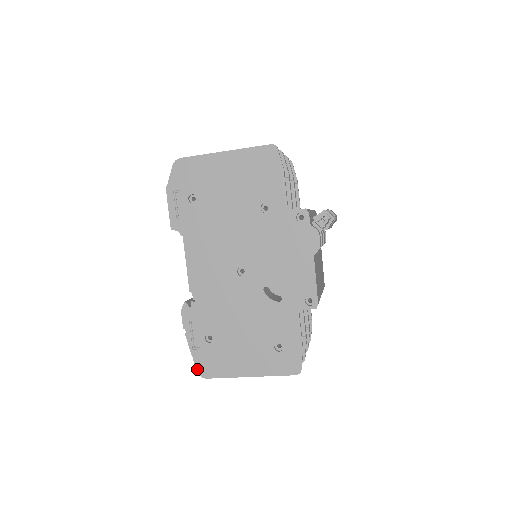
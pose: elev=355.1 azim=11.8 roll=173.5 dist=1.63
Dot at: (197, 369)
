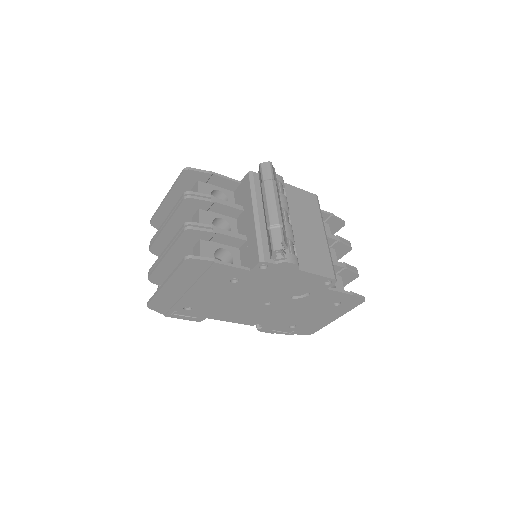
Dot at: occluded
